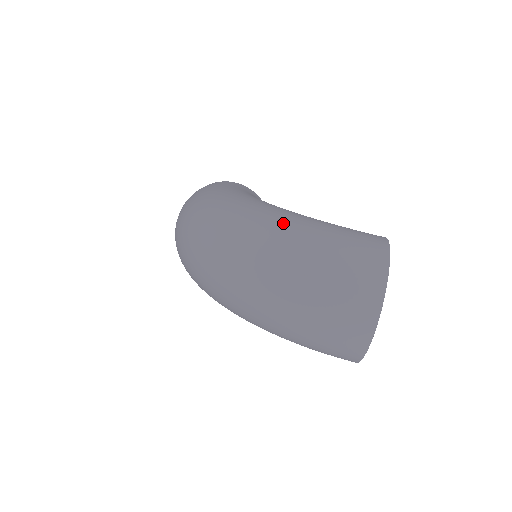
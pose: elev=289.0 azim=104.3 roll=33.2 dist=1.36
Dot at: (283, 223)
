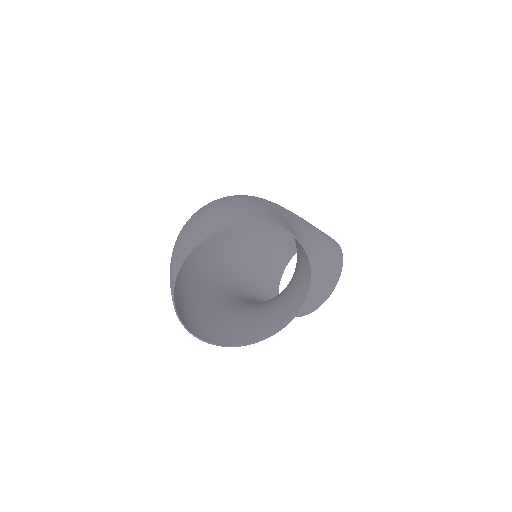
Dot at: (247, 196)
